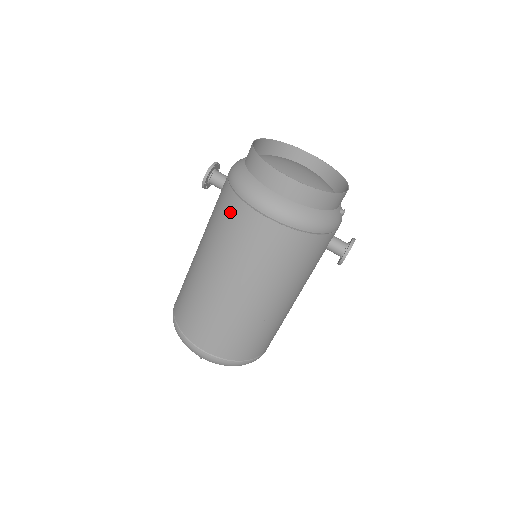
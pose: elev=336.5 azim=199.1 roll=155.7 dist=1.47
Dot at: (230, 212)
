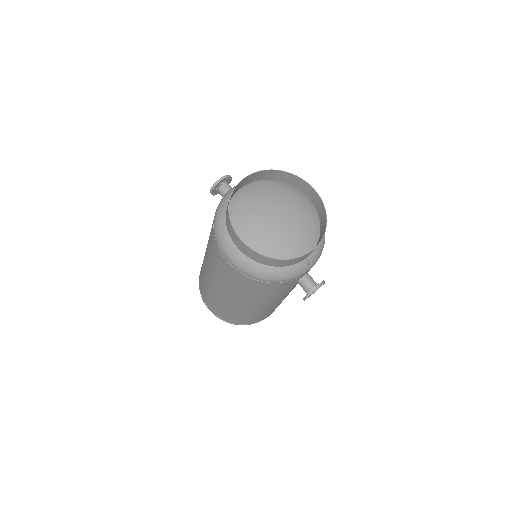
Dot at: (211, 239)
